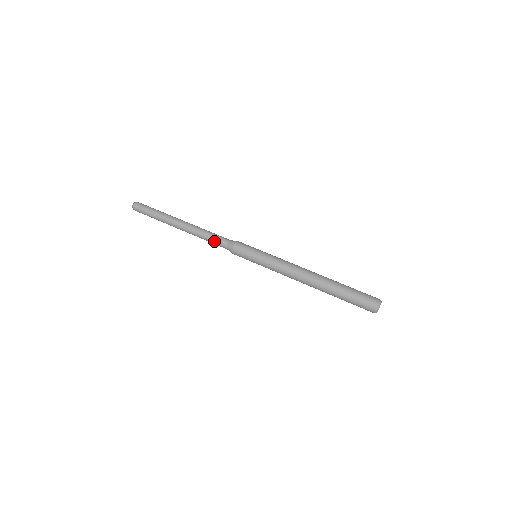
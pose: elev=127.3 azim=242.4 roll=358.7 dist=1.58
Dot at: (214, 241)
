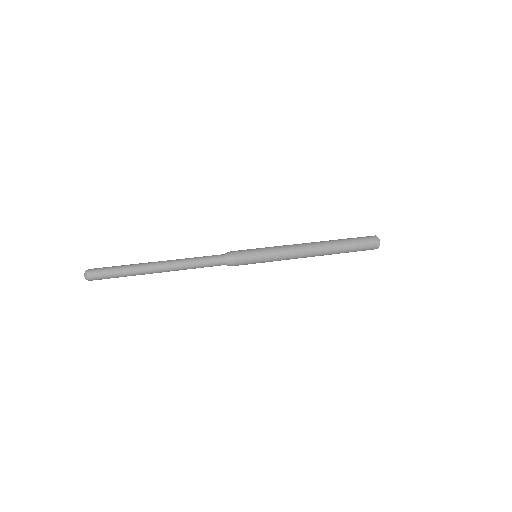
Dot at: (207, 257)
